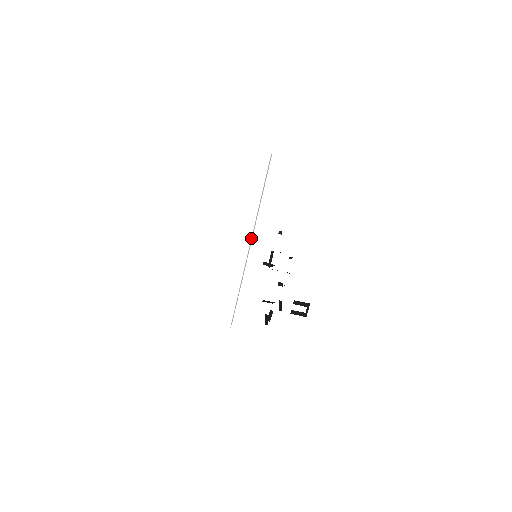
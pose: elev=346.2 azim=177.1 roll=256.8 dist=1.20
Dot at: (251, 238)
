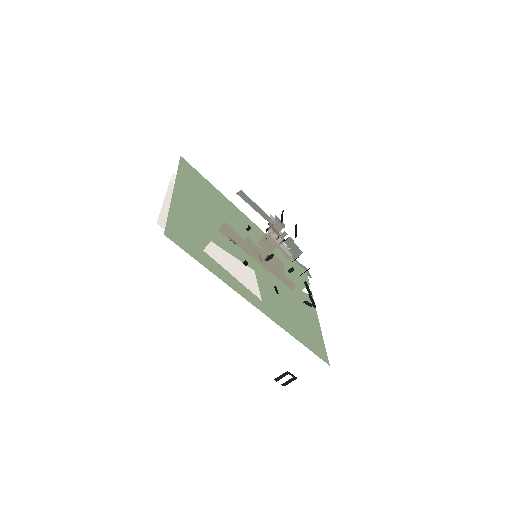
Dot at: occluded
